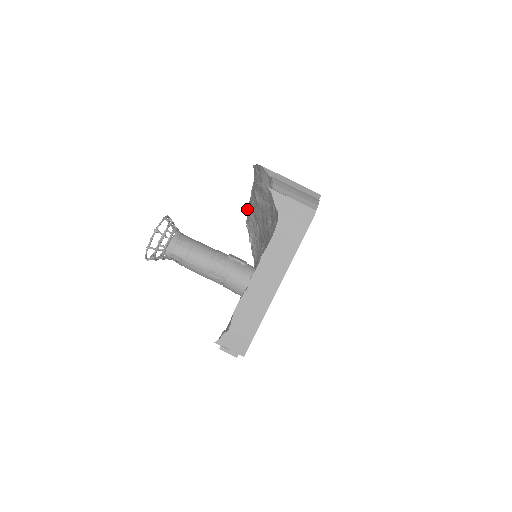
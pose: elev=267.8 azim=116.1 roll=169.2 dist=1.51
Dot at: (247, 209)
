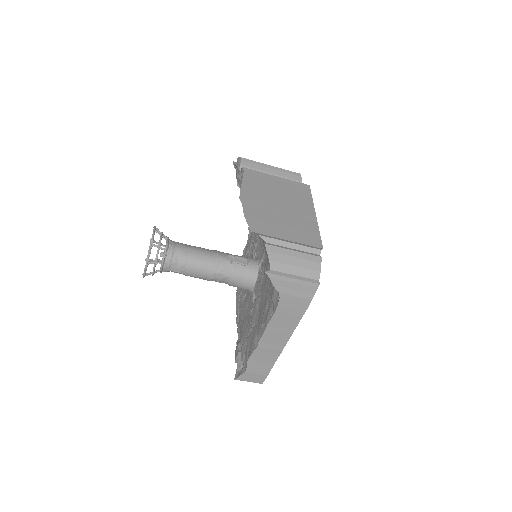
Dot at: (234, 167)
